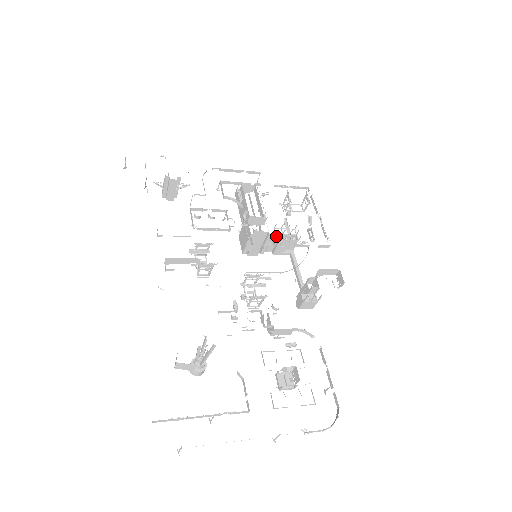
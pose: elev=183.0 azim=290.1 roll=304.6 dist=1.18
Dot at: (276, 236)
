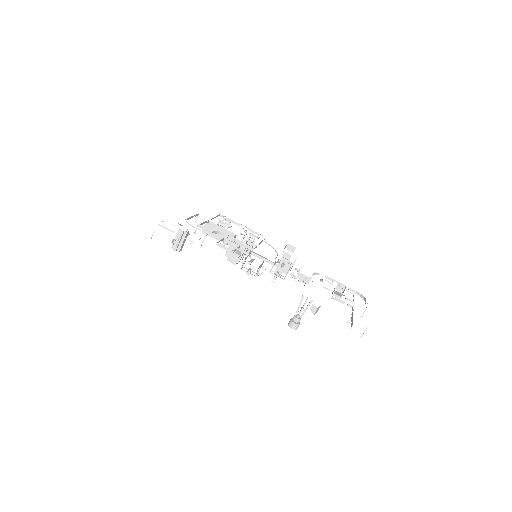
Dot at: occluded
